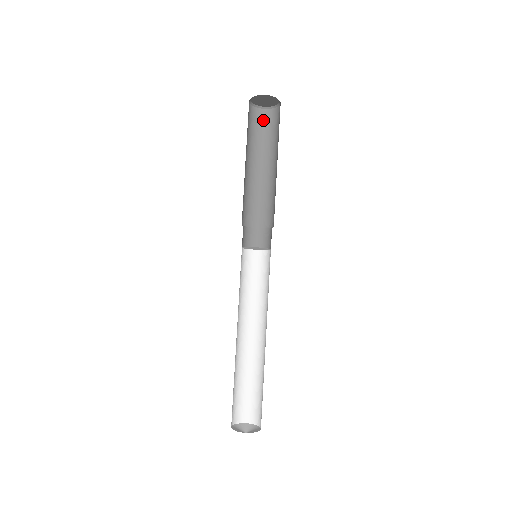
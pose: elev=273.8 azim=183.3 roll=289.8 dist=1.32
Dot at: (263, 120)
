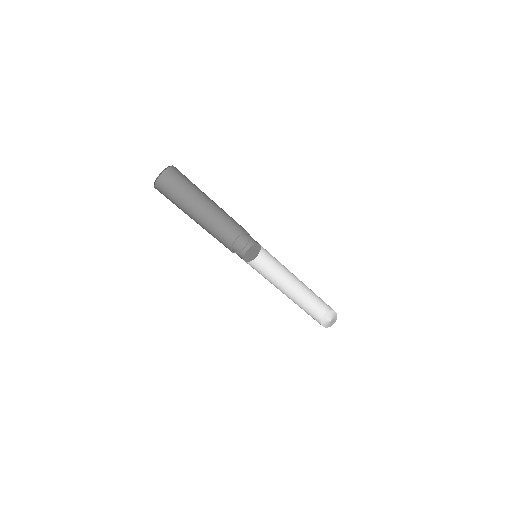
Dot at: (173, 177)
